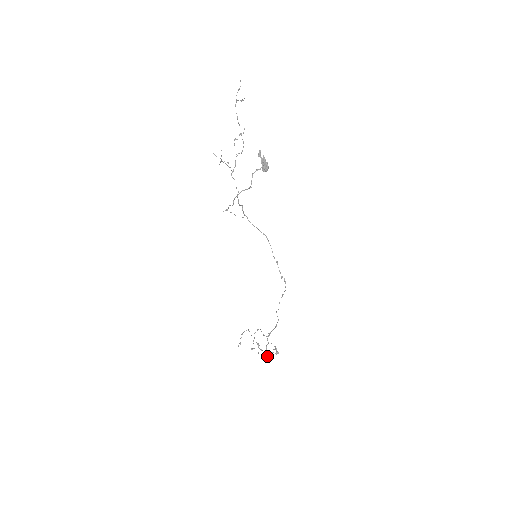
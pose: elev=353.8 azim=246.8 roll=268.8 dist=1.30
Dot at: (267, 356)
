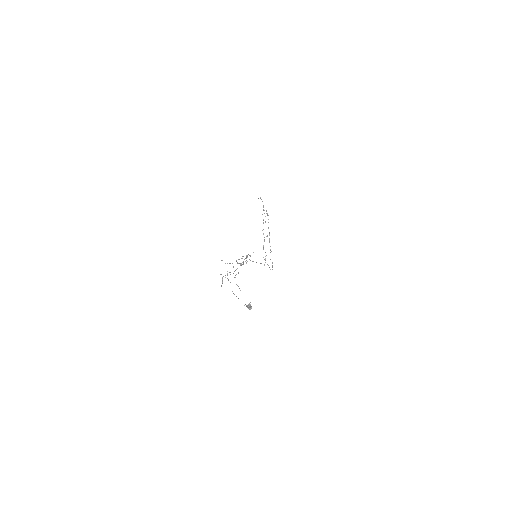
Dot at: (263, 248)
